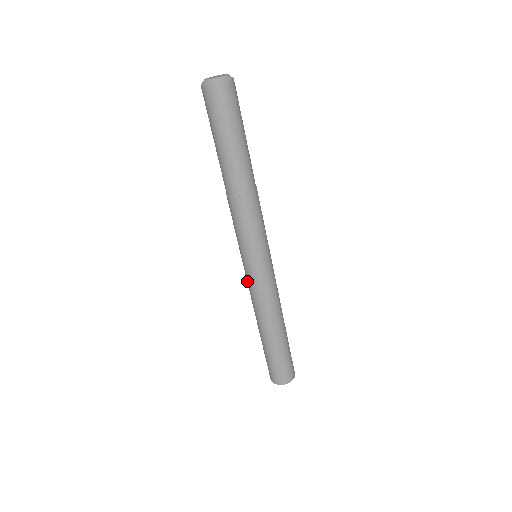
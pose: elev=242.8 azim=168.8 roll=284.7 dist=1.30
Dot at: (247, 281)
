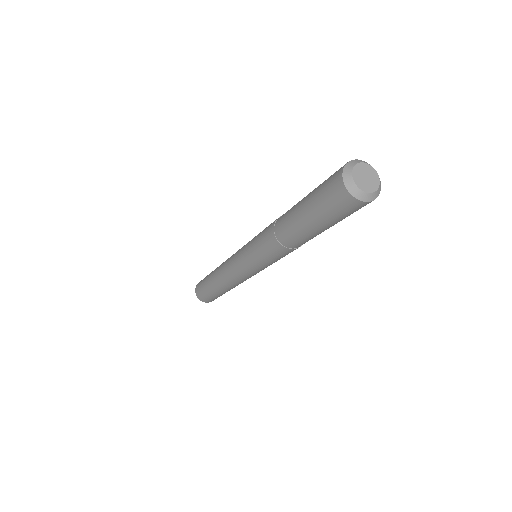
Dot at: (234, 256)
